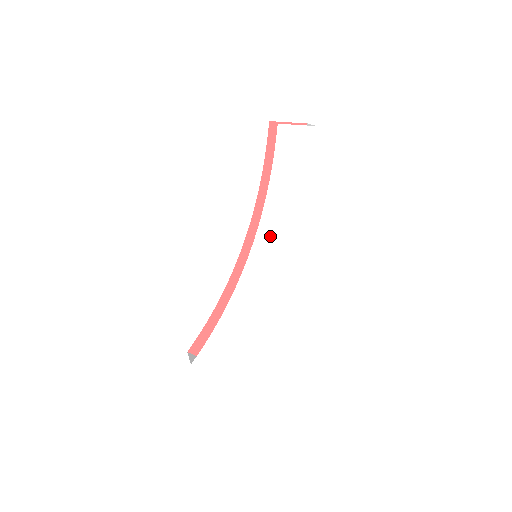
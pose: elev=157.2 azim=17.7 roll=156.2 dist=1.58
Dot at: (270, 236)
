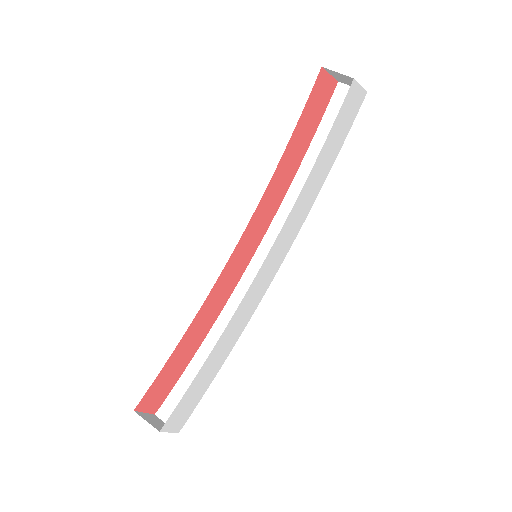
Dot at: (288, 230)
